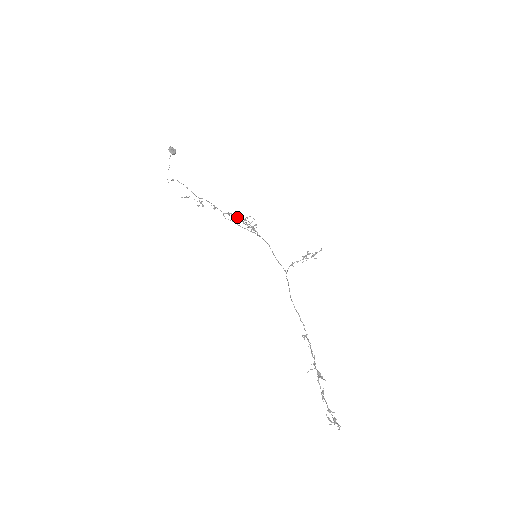
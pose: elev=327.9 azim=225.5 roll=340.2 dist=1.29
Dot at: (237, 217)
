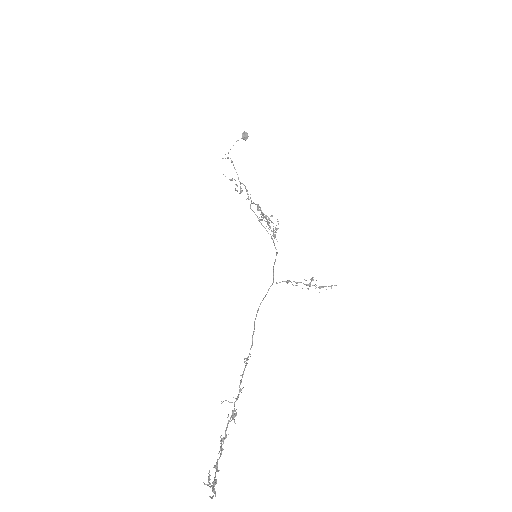
Dot at: (264, 214)
